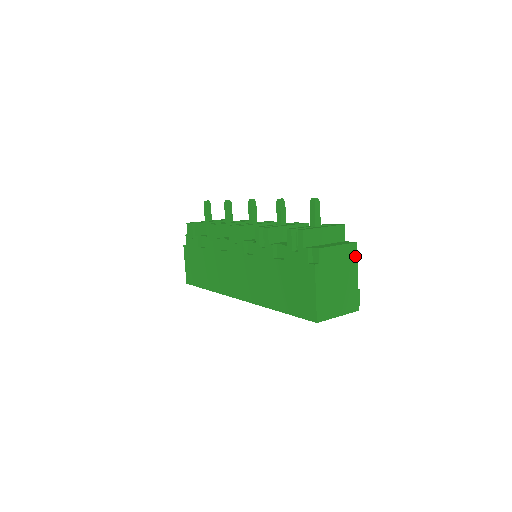
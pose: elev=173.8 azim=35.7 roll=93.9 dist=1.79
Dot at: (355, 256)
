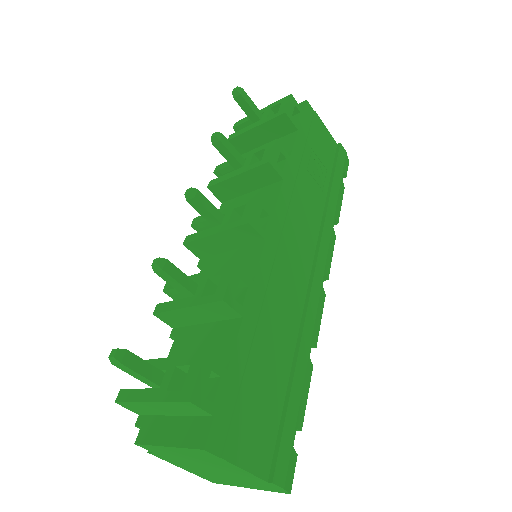
Dot at: (219, 459)
